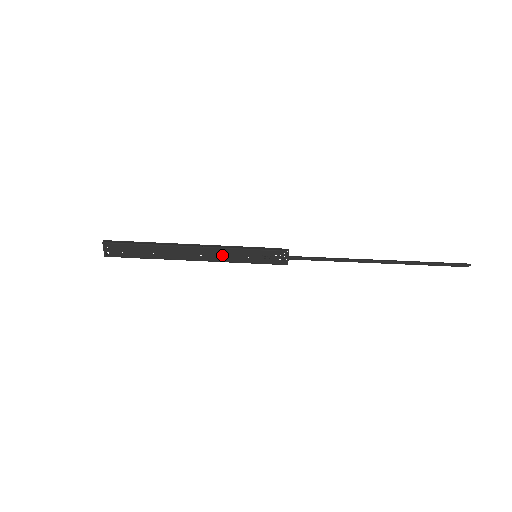
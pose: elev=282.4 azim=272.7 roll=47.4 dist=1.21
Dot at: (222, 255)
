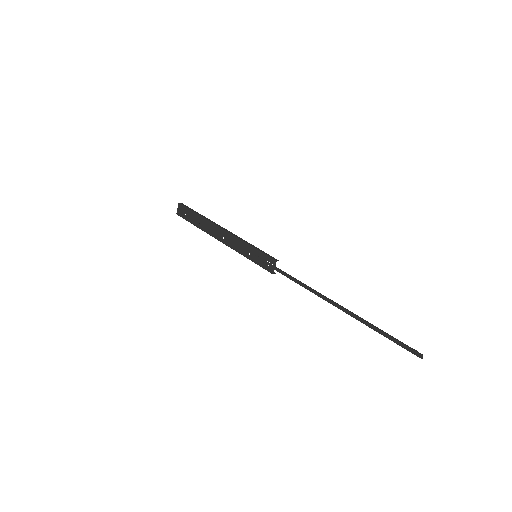
Dot at: (235, 244)
